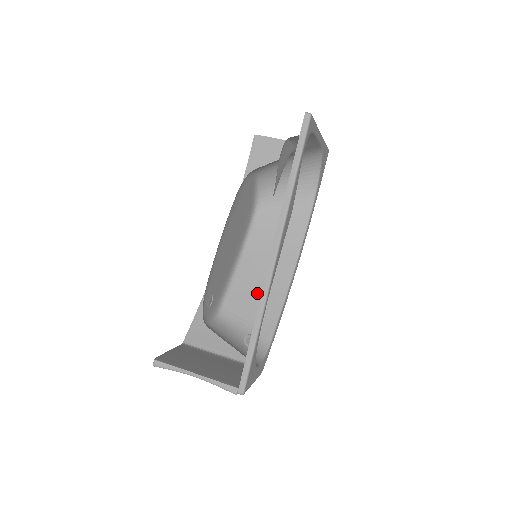
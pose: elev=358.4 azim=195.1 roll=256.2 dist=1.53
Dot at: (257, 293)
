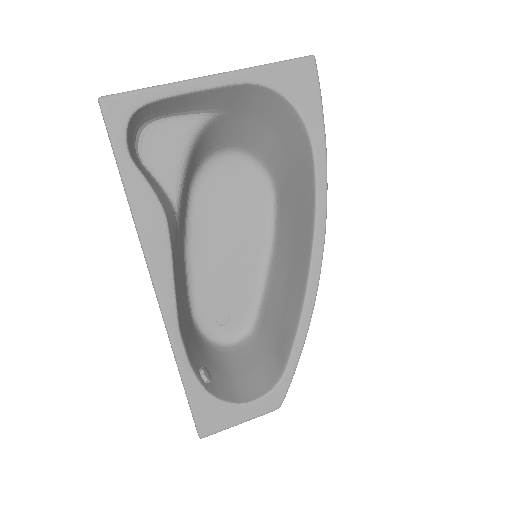
Dot at: (282, 300)
